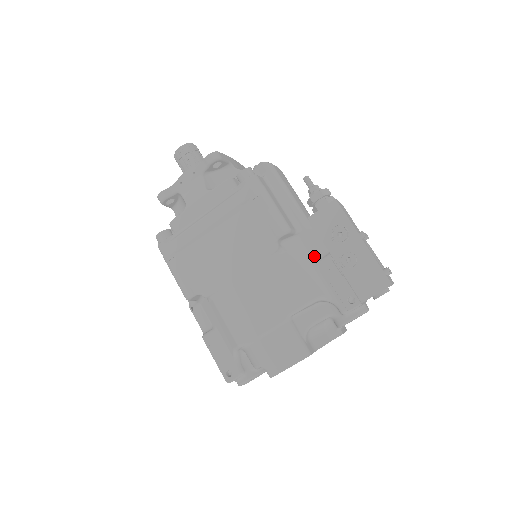
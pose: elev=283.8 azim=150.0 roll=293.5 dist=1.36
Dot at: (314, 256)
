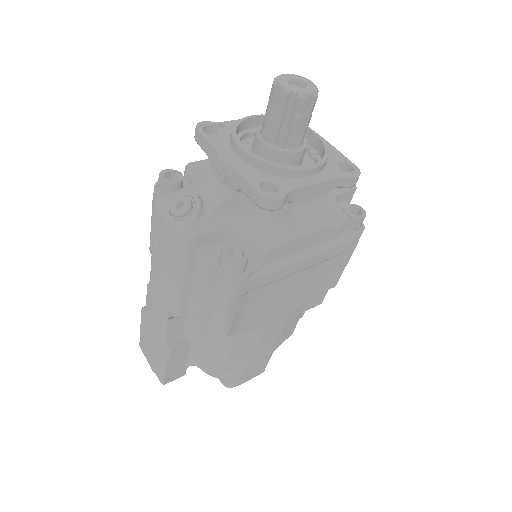
Dot at: occluded
